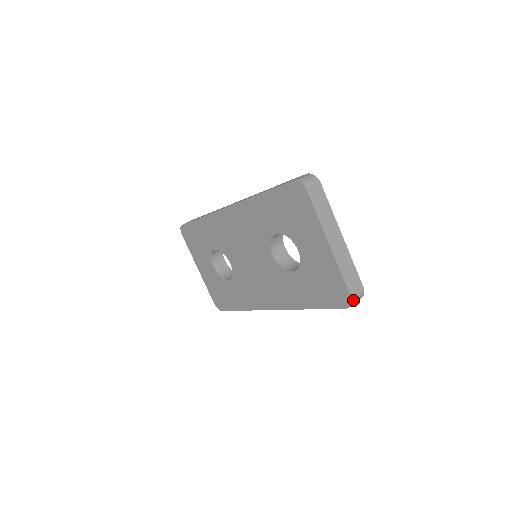
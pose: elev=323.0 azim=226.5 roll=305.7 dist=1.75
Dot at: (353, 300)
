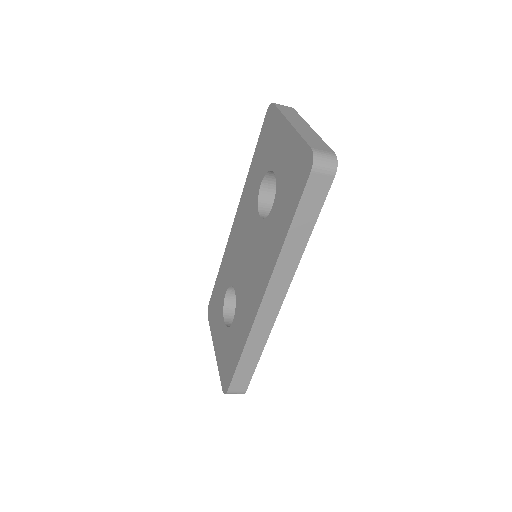
Dot at: (316, 154)
